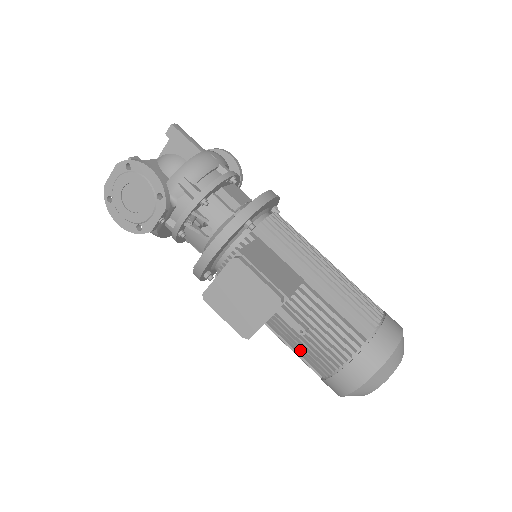
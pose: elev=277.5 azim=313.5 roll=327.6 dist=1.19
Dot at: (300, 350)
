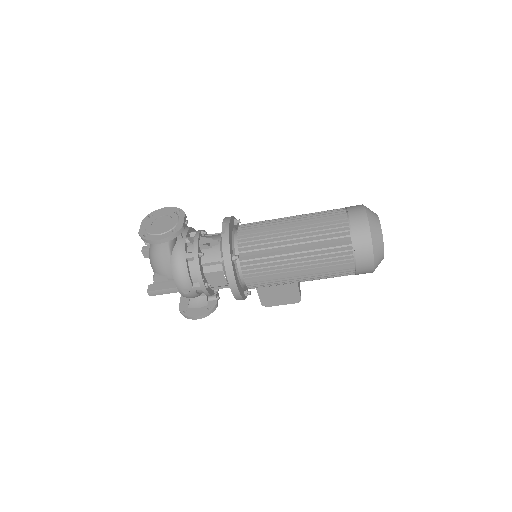
Dot at: occluded
